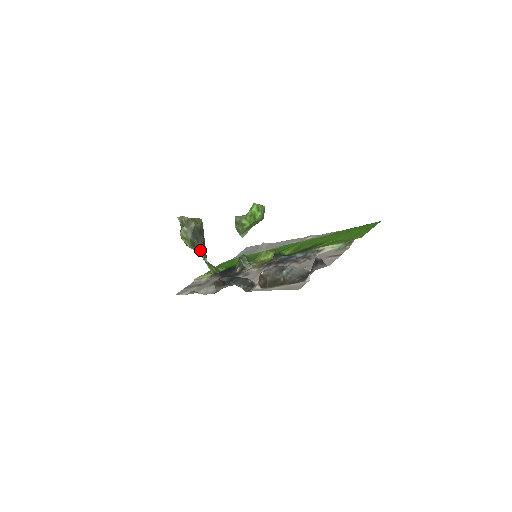
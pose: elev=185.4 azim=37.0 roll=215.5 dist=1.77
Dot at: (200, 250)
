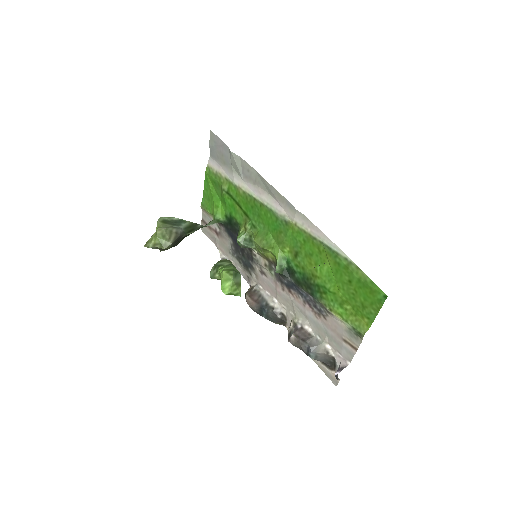
Dot at: occluded
